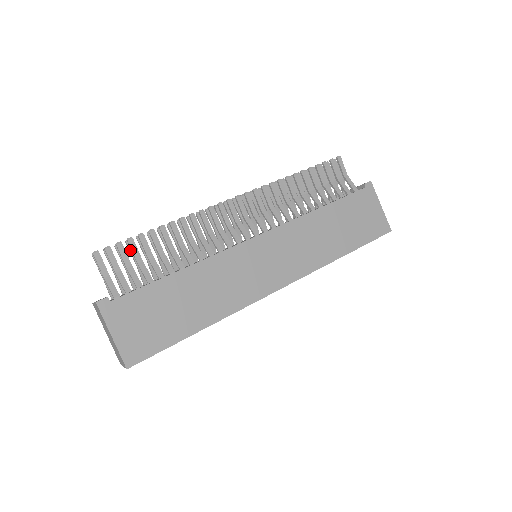
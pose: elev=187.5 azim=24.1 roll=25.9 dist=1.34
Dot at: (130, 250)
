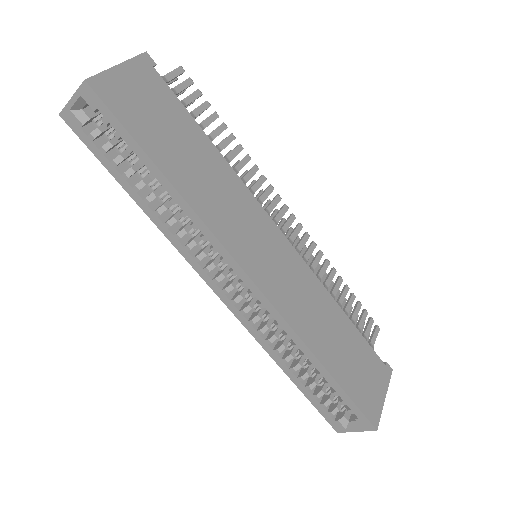
Dot at: occluded
